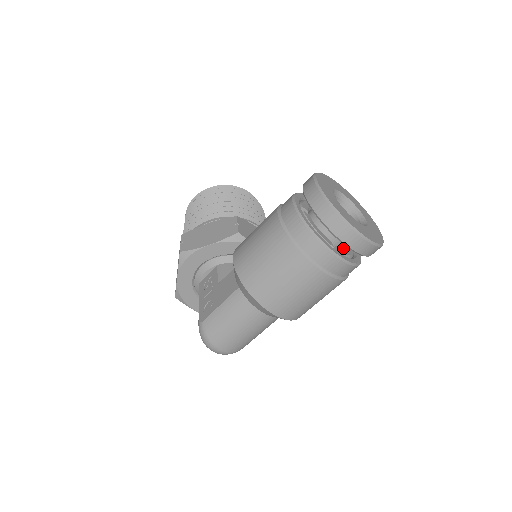
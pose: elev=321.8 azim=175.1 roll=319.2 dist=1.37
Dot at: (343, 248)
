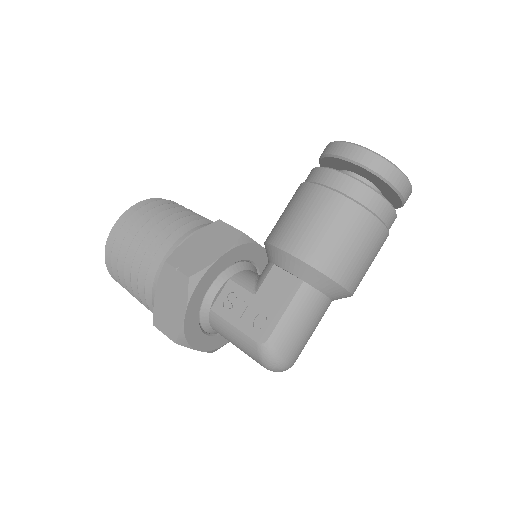
Dot at: occluded
